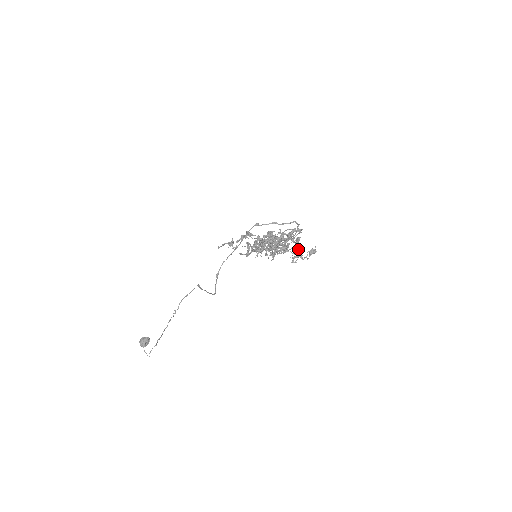
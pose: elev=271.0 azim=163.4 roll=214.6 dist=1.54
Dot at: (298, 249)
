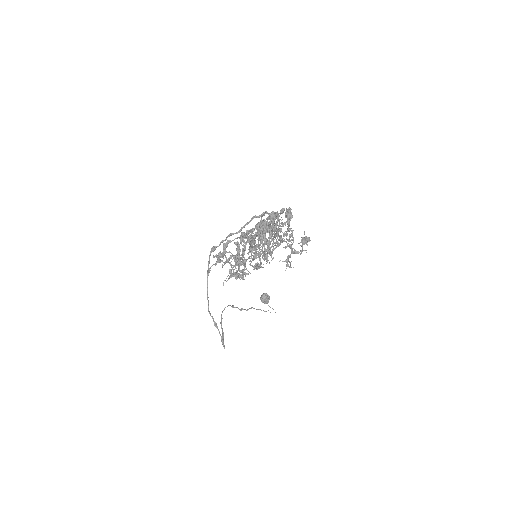
Dot at: (289, 238)
